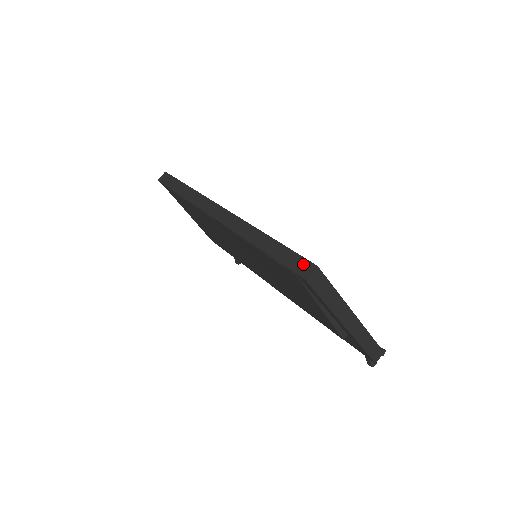
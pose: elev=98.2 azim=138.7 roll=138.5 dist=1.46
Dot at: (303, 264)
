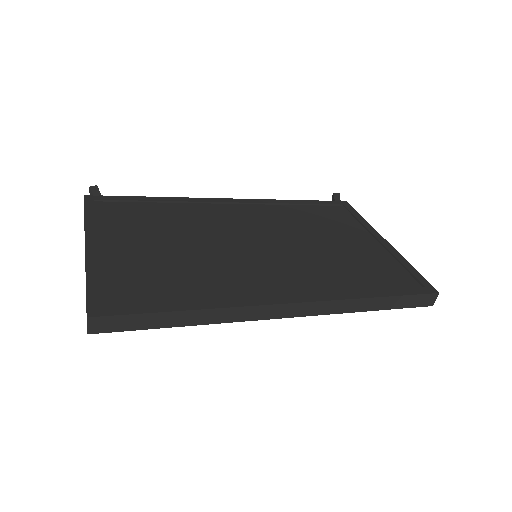
Dot at: (427, 299)
